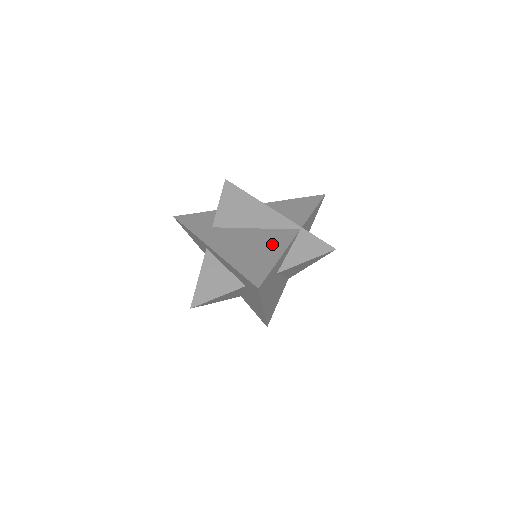
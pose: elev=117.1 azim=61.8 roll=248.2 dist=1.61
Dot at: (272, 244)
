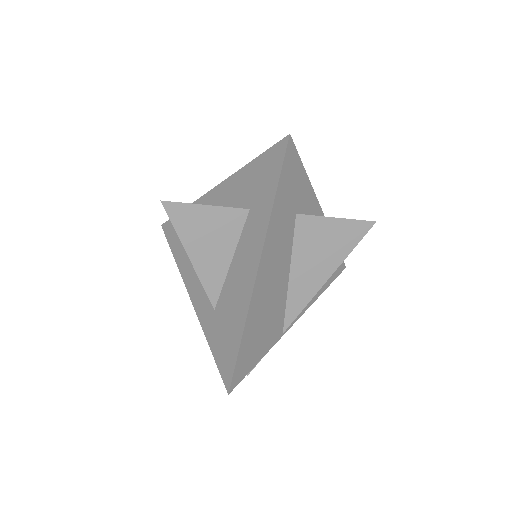
Dot at: occluded
